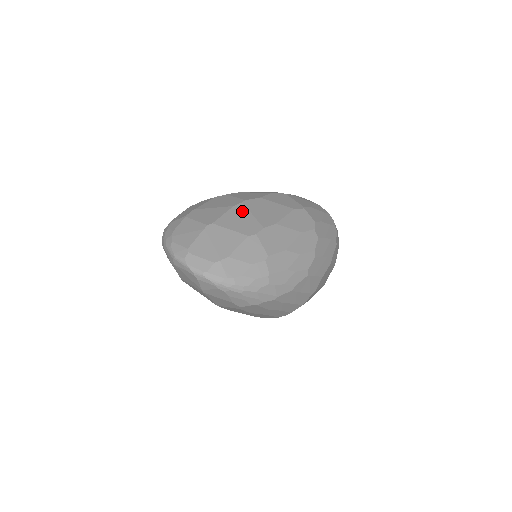
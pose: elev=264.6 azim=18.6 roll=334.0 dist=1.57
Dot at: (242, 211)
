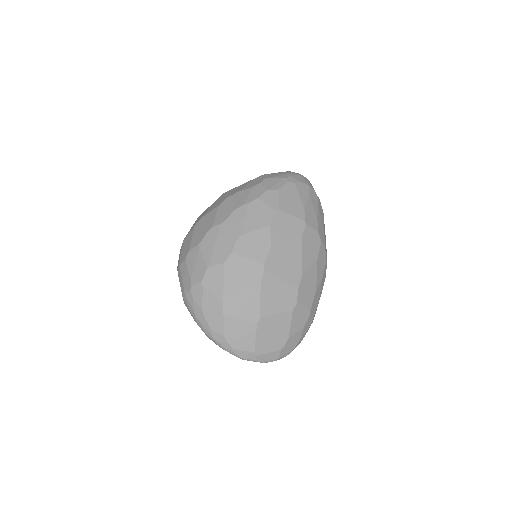
Dot at: (271, 283)
